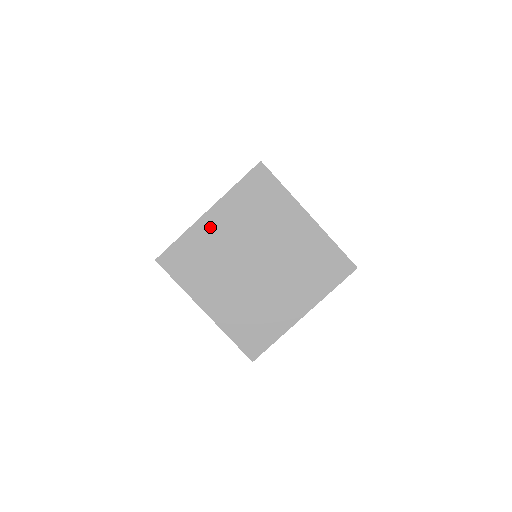
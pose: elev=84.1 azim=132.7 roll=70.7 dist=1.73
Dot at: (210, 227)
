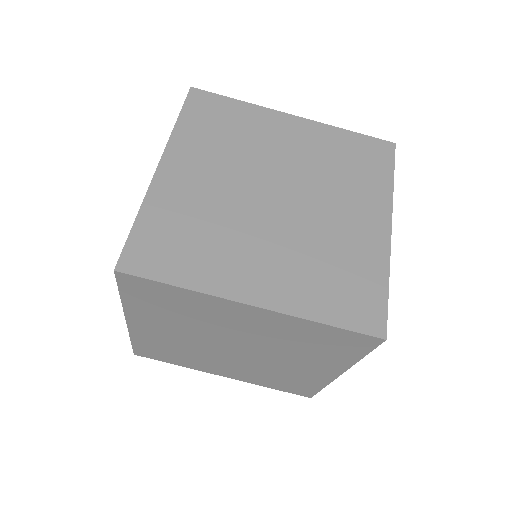
Dot at: (232, 311)
